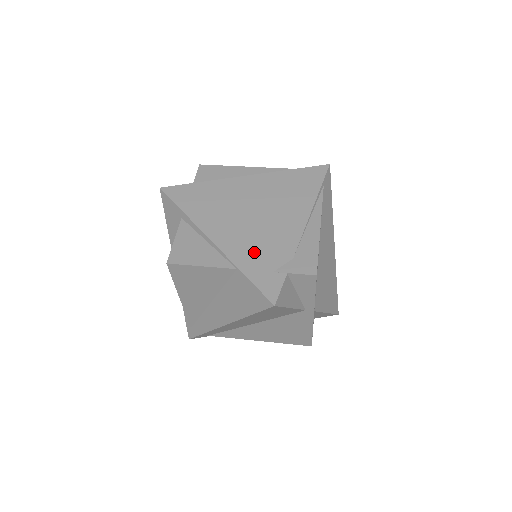
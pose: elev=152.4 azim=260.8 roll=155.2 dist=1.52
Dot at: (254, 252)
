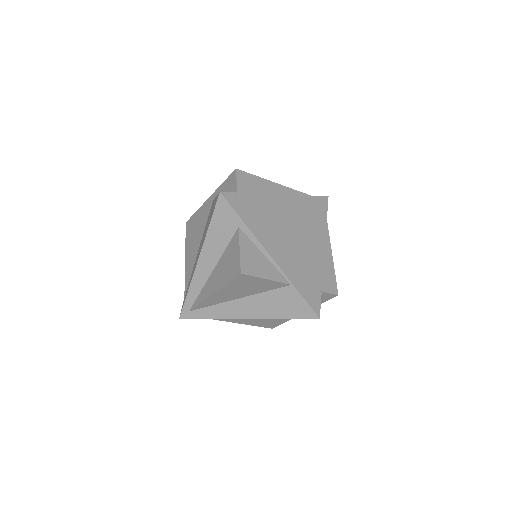
Dot at: (300, 271)
